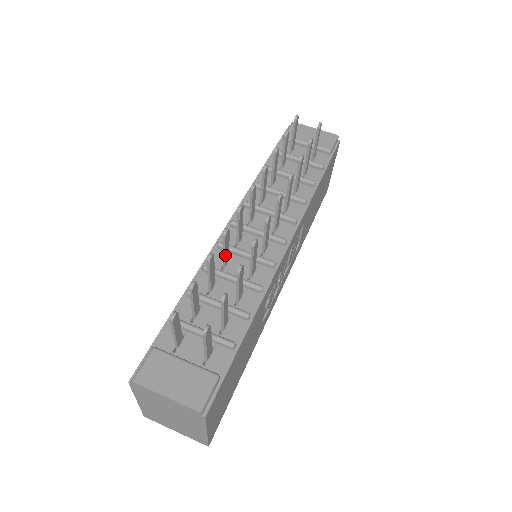
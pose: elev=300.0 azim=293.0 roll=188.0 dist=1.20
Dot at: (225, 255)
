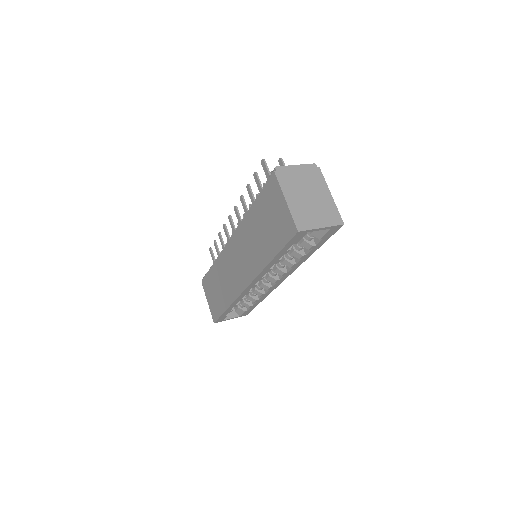
Dot at: occluded
